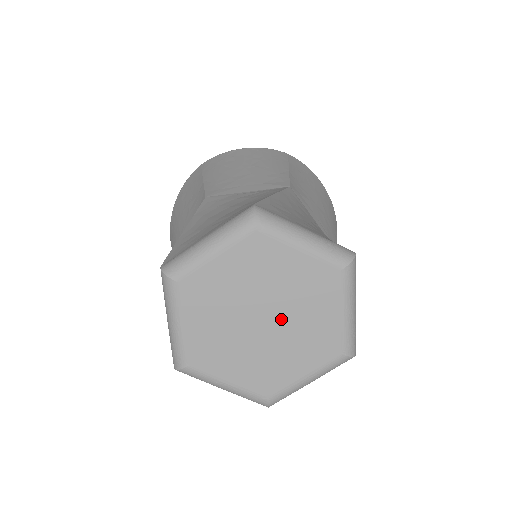
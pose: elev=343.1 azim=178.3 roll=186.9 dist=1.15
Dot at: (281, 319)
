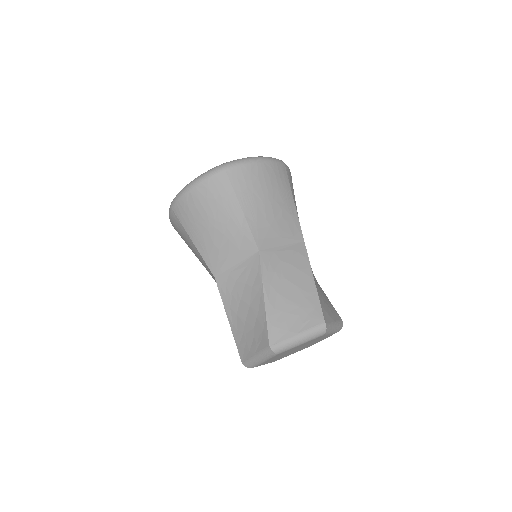
Dot at: (304, 346)
